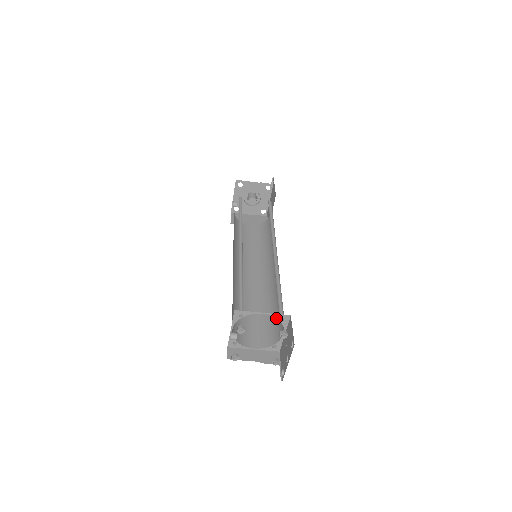
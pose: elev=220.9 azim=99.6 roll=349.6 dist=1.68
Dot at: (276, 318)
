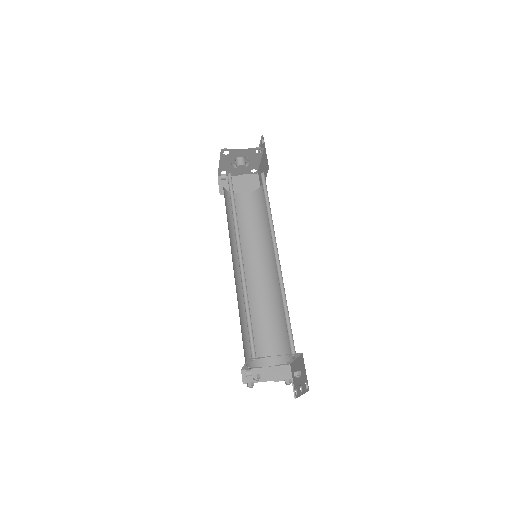
Dot at: (284, 332)
